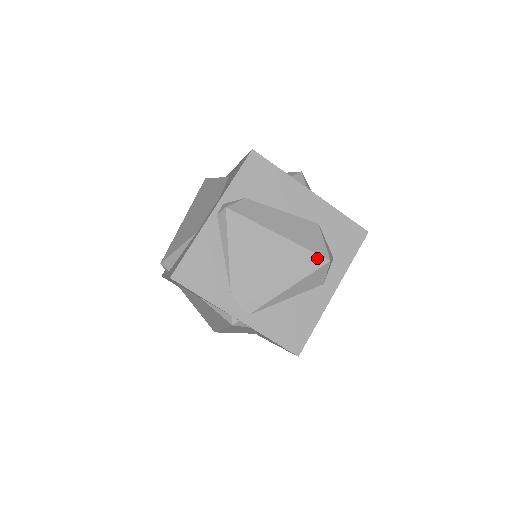
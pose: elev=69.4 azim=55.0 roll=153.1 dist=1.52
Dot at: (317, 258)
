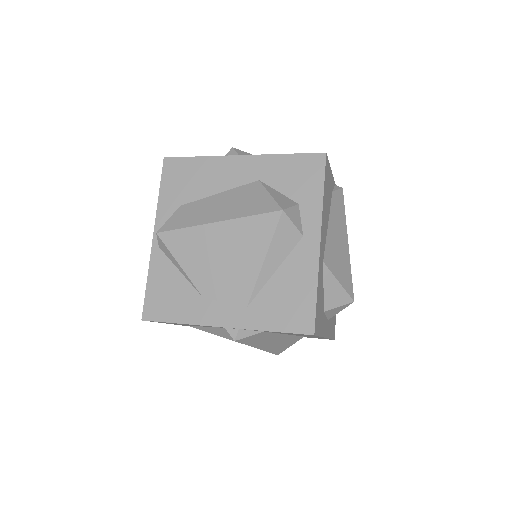
Dot at: occluded
